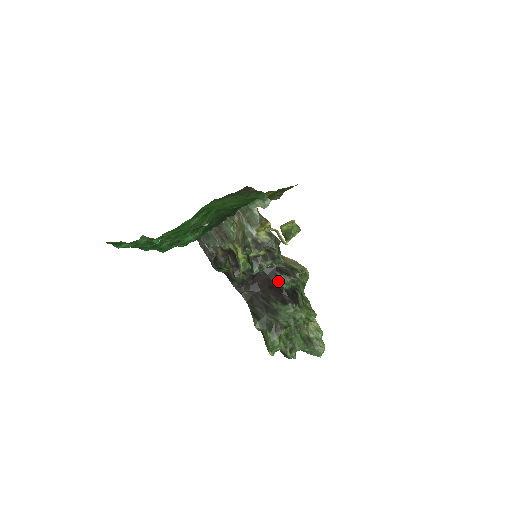
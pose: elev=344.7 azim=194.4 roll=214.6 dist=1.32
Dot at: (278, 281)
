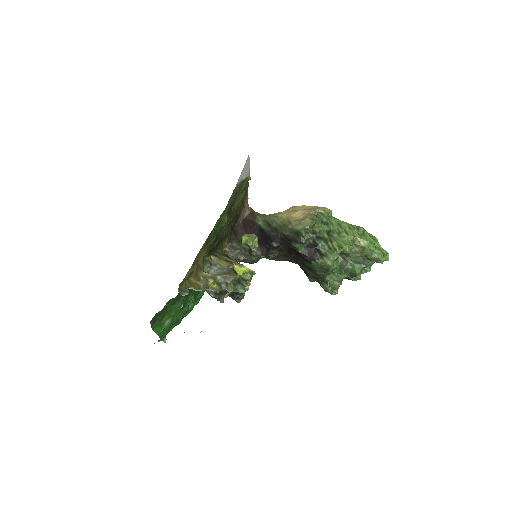
Dot at: (294, 248)
